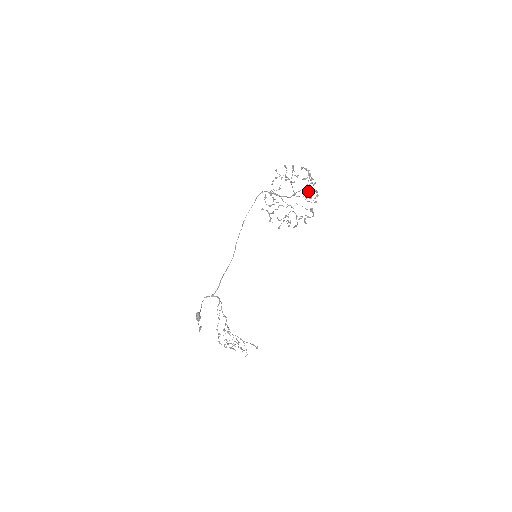
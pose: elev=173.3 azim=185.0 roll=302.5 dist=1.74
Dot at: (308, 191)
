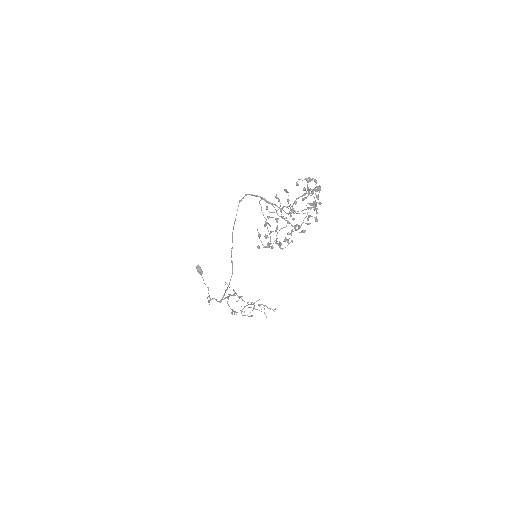
Dot at: (310, 205)
